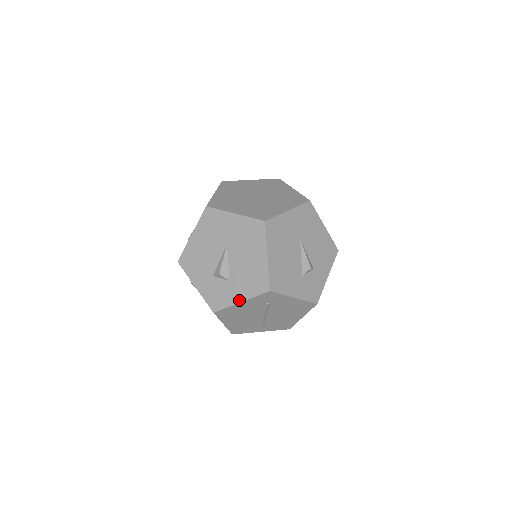
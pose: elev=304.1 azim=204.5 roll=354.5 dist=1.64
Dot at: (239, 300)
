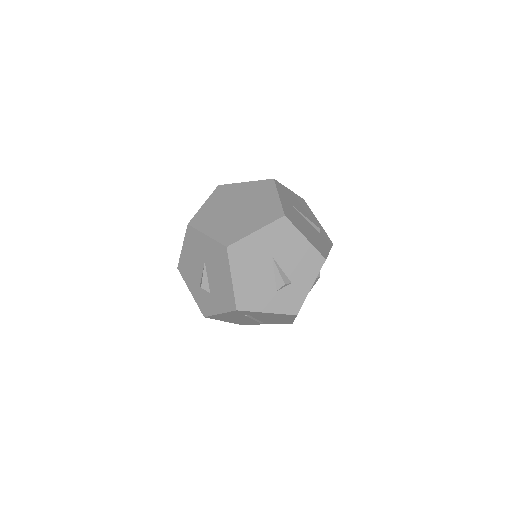
Dot at: (218, 312)
